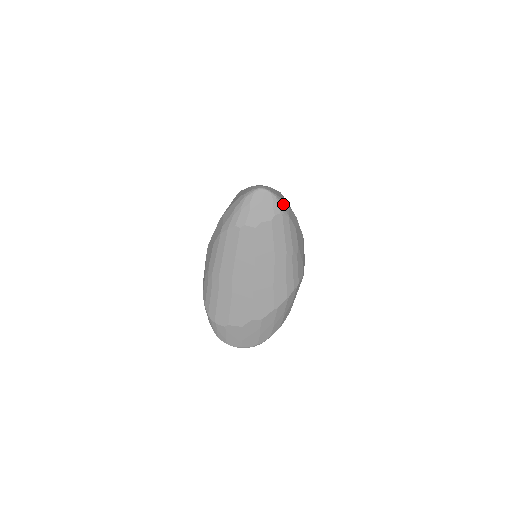
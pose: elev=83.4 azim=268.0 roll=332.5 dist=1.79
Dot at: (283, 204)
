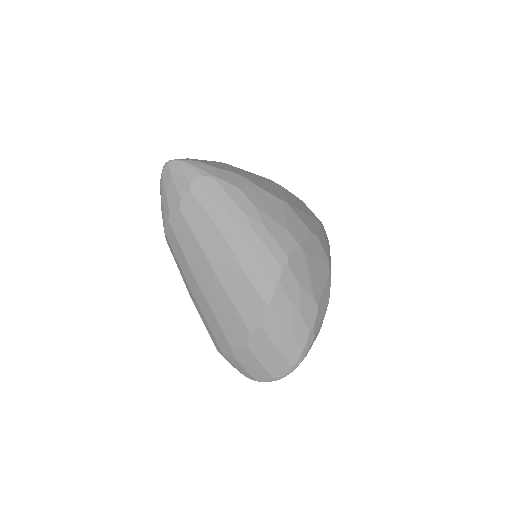
Dot at: (200, 166)
